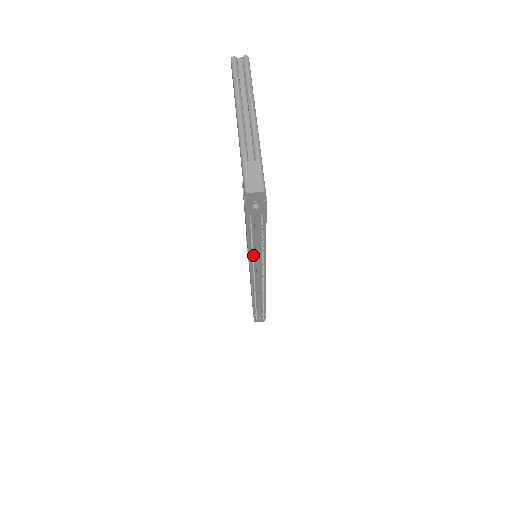
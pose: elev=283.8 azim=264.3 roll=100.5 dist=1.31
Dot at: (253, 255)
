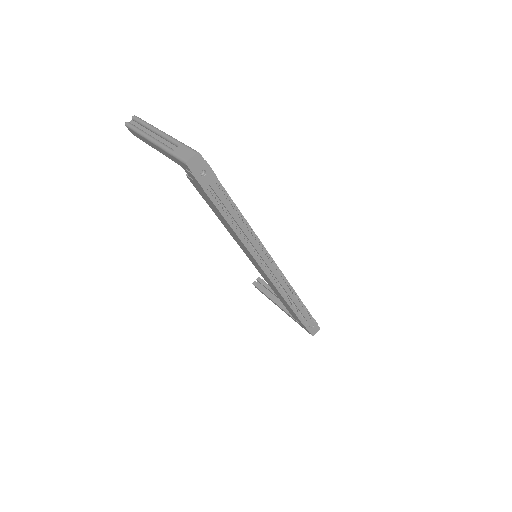
Dot at: (244, 239)
